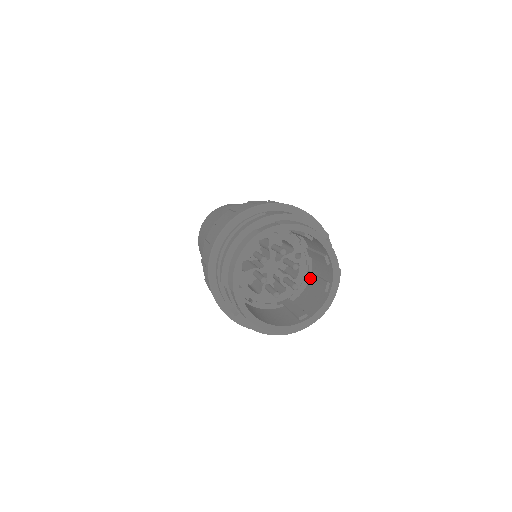
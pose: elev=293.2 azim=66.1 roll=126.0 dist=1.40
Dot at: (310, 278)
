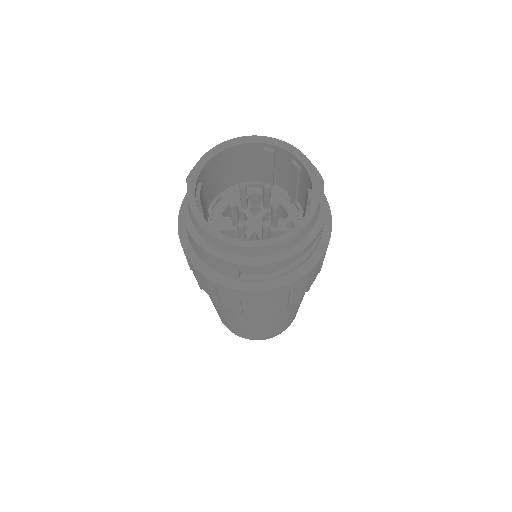
Dot at: occluded
